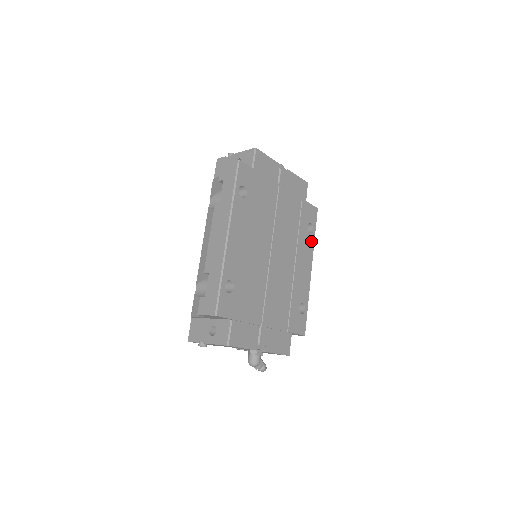
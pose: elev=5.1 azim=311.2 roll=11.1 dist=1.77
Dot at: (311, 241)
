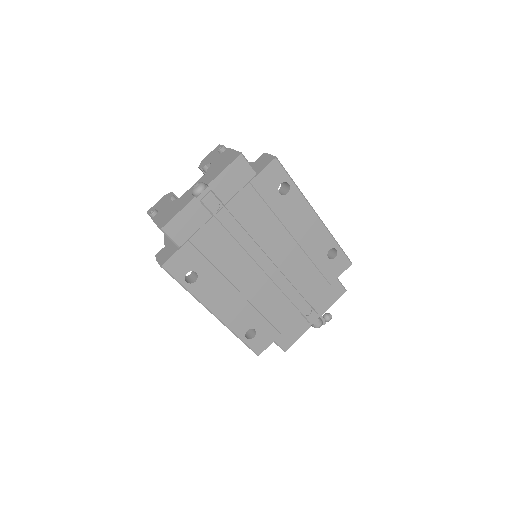
Dot at: (295, 196)
